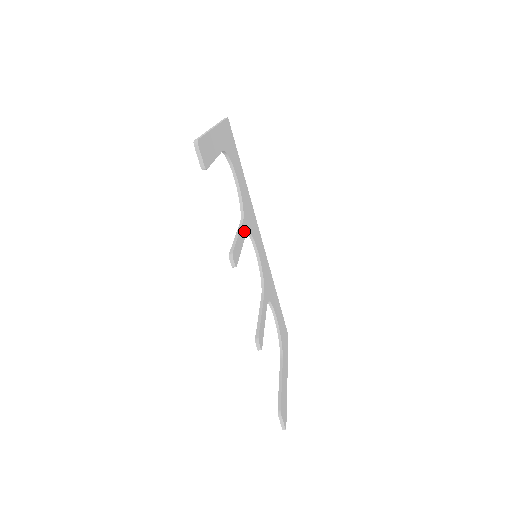
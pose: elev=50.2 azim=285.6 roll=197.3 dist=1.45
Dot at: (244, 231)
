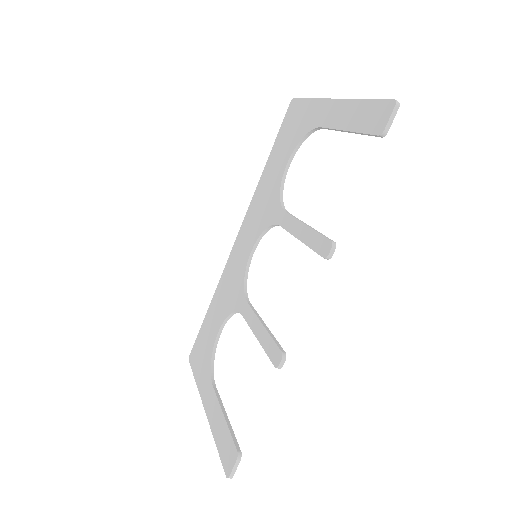
Dot at: occluded
